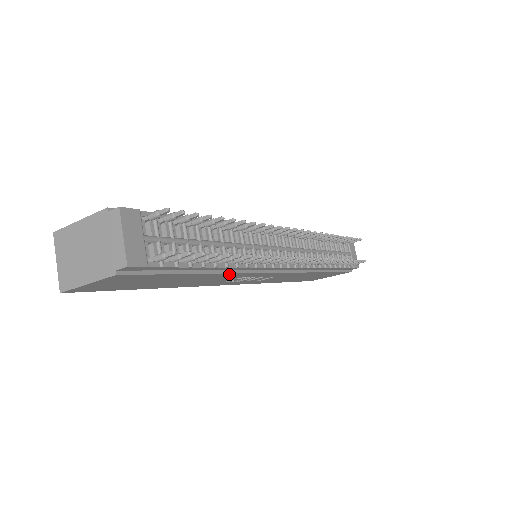
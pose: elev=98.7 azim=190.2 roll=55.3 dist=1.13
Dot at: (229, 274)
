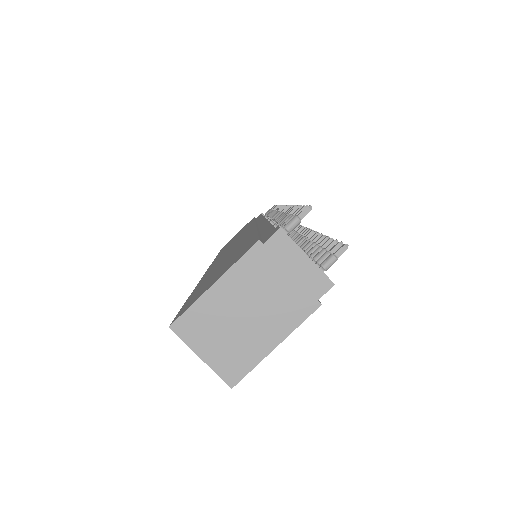
Dot at: occluded
